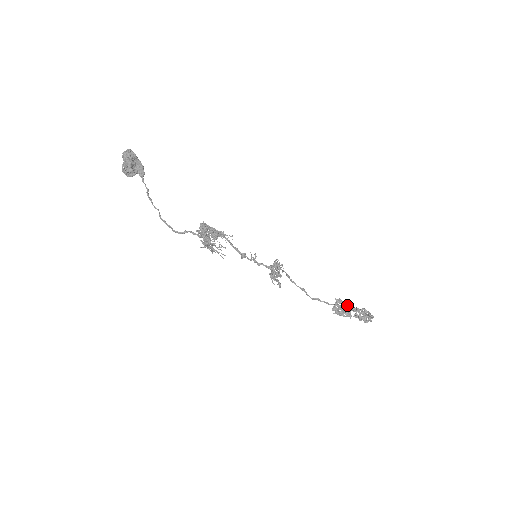
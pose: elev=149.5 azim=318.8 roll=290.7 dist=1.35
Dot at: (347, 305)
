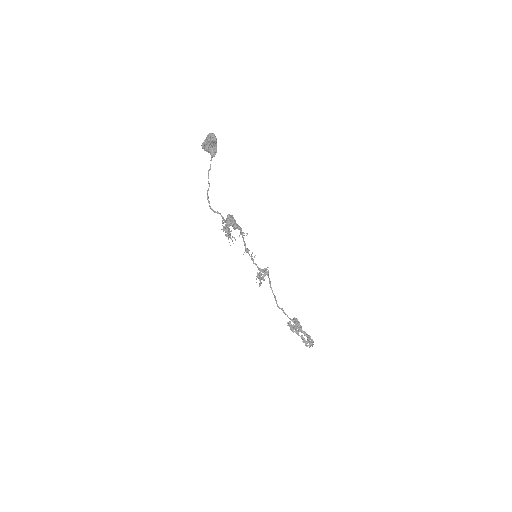
Dot at: (299, 326)
